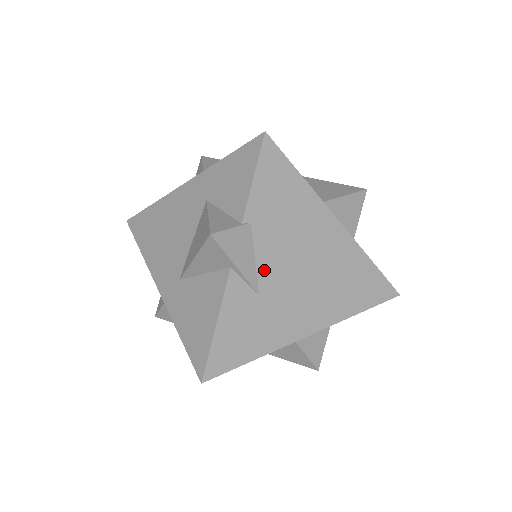
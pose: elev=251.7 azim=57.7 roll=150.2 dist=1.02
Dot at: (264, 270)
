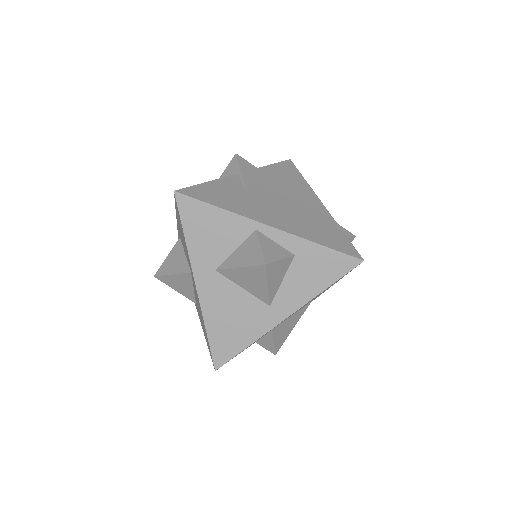
Dot at: (257, 186)
